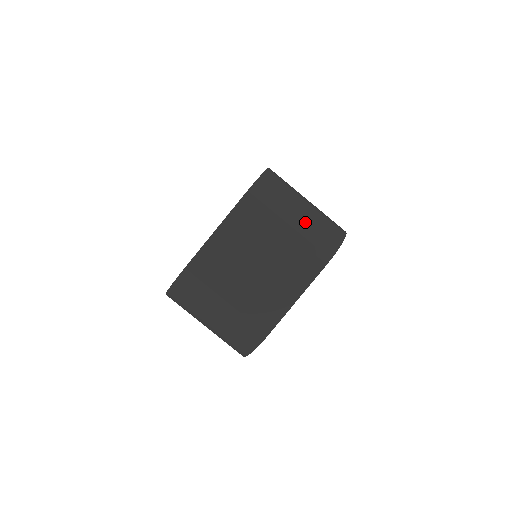
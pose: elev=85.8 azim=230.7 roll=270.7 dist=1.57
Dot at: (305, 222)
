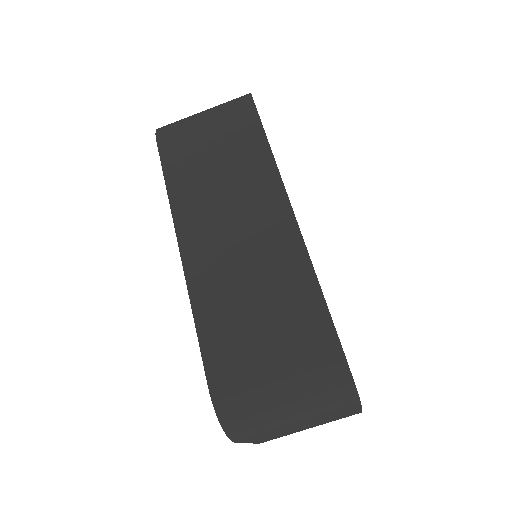
Dot at: (304, 412)
